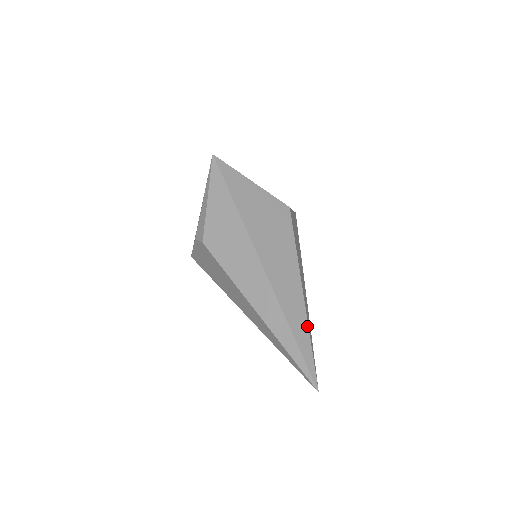
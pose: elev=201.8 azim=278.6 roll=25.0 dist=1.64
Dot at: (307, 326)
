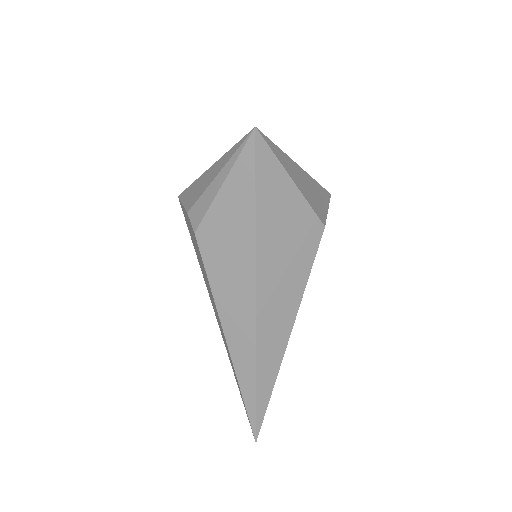
Dot at: (275, 379)
